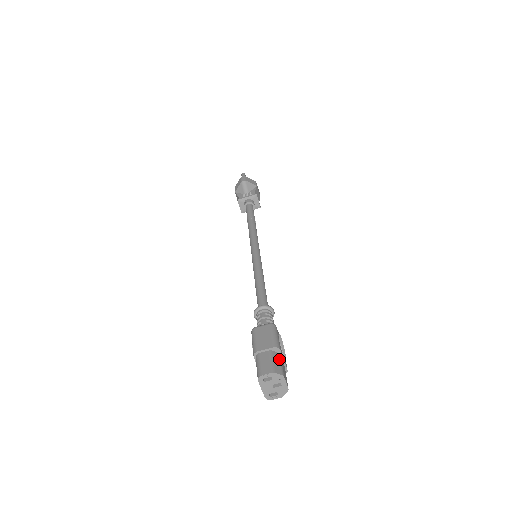
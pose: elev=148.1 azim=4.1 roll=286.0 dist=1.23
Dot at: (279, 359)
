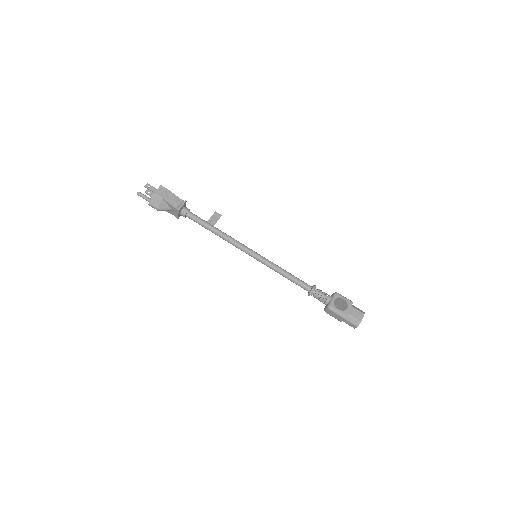
Dot at: (351, 318)
